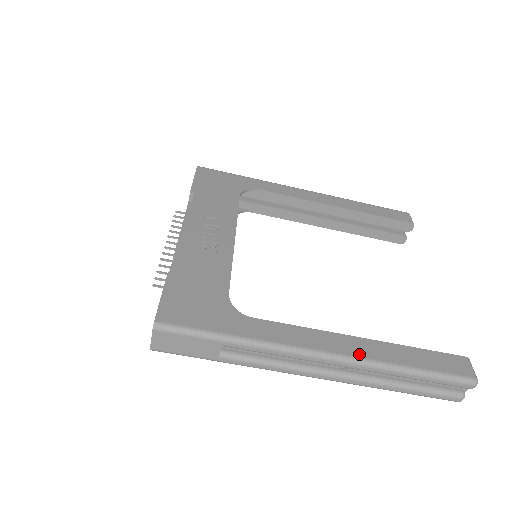
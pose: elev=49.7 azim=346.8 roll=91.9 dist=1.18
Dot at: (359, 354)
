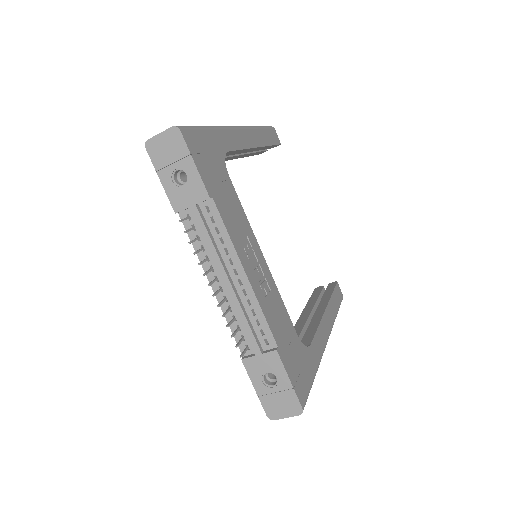
Dot at: (331, 324)
